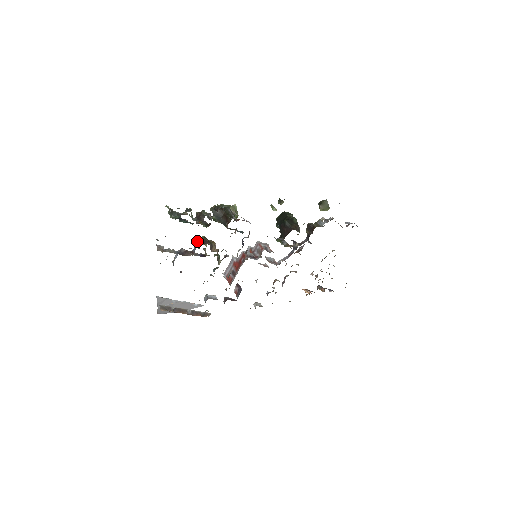
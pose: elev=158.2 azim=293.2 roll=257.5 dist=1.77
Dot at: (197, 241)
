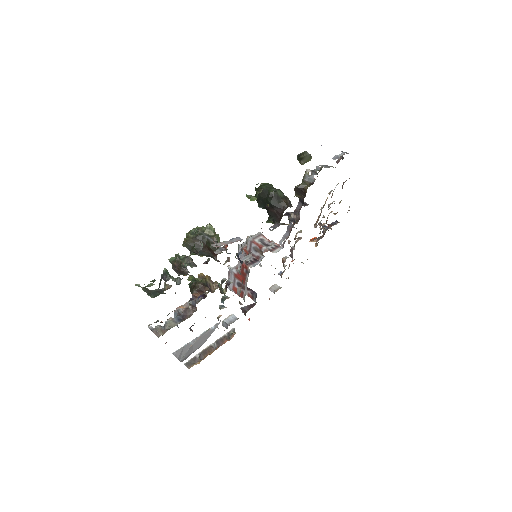
Dot at: (192, 295)
